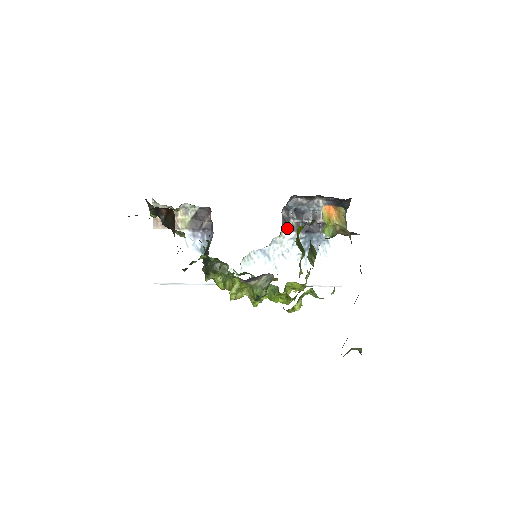
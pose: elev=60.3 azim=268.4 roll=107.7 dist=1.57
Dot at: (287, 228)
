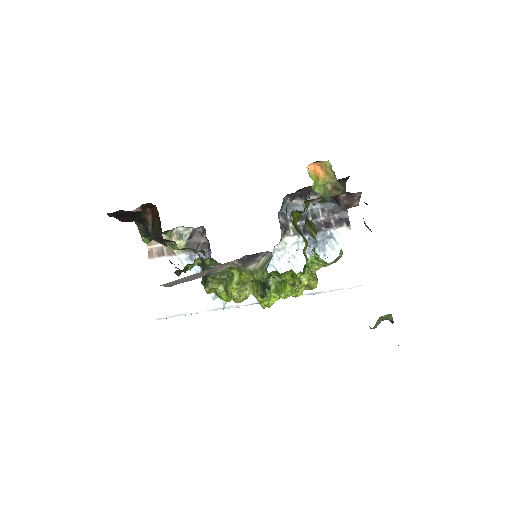
Dot at: (287, 233)
